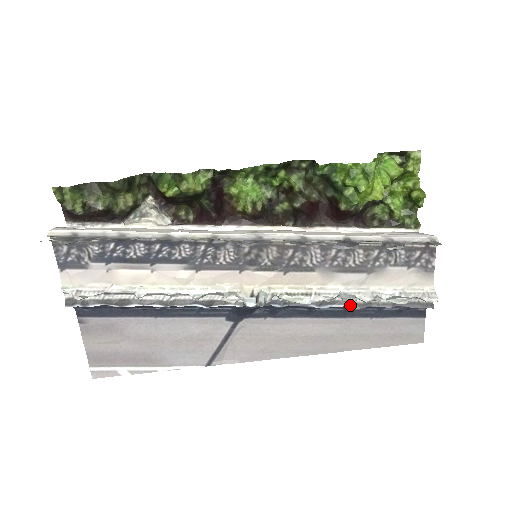
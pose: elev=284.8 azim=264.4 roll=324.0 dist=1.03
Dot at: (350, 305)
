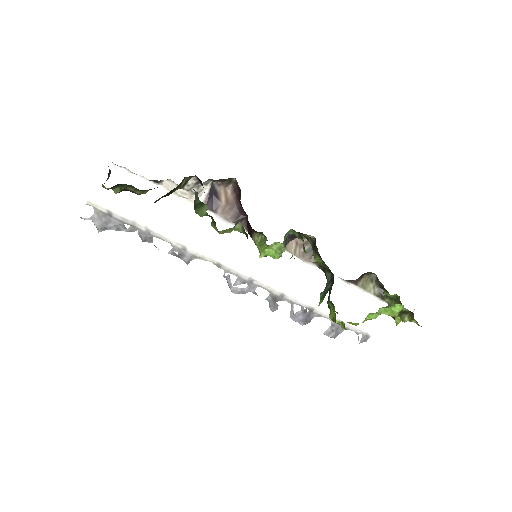
Dot at: occluded
